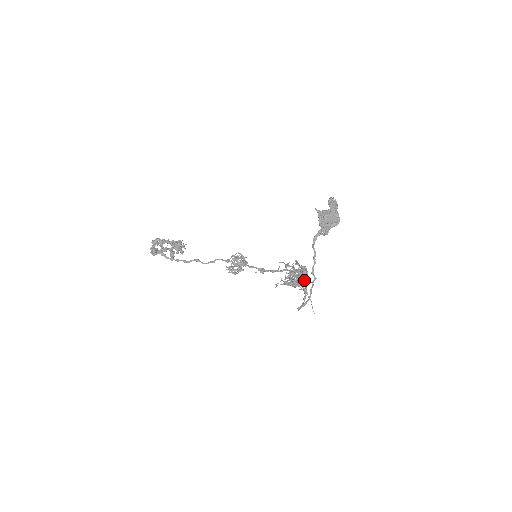
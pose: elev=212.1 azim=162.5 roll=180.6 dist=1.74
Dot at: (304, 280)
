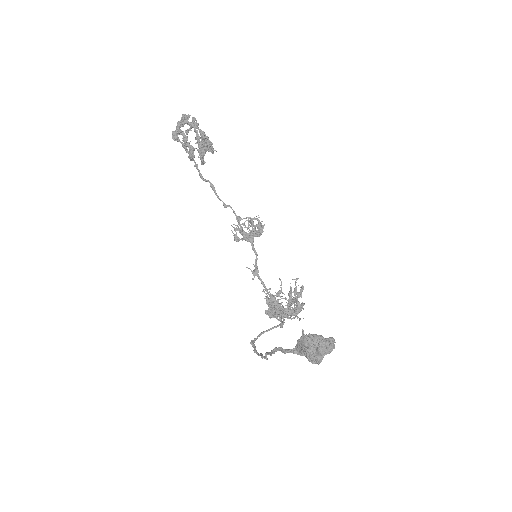
Dot at: occluded
